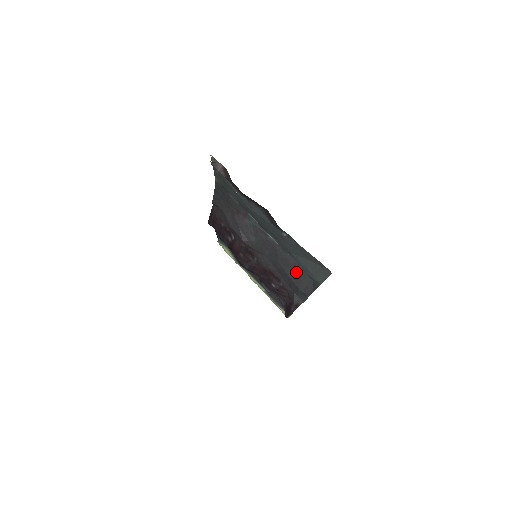
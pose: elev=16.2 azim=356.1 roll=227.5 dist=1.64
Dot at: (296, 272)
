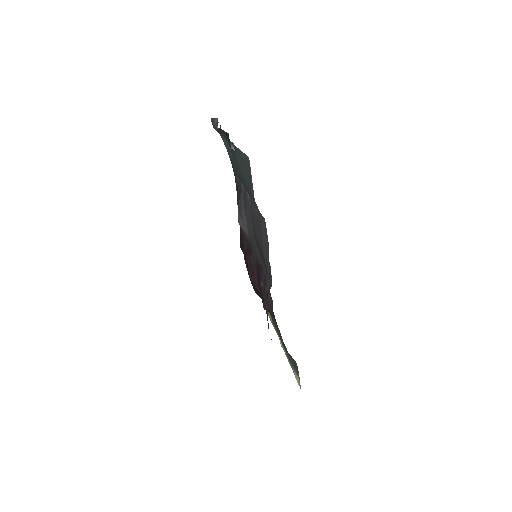
Dot at: (259, 226)
